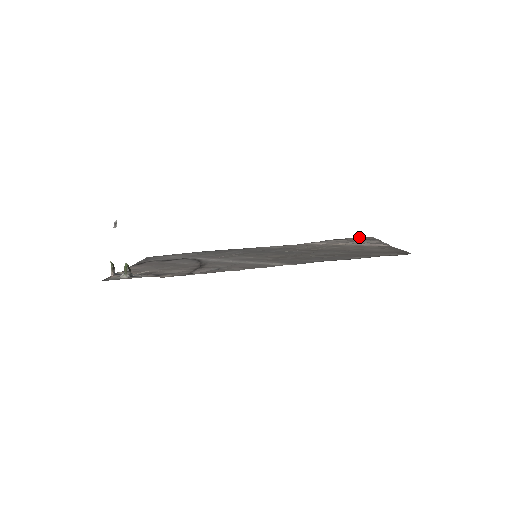
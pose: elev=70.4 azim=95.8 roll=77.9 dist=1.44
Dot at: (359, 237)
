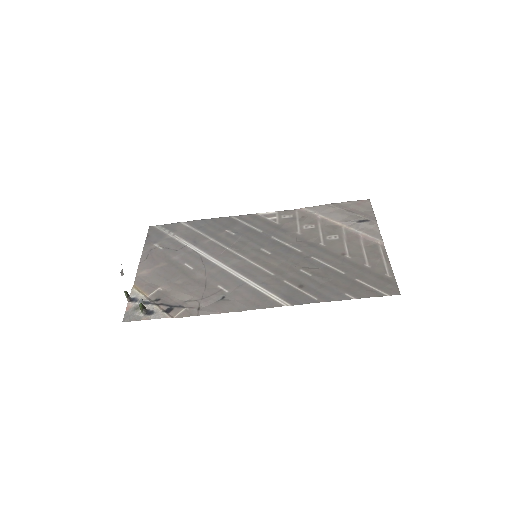
Dot at: (357, 201)
